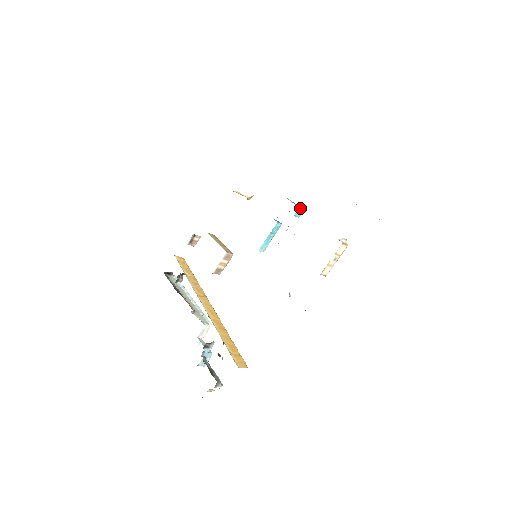
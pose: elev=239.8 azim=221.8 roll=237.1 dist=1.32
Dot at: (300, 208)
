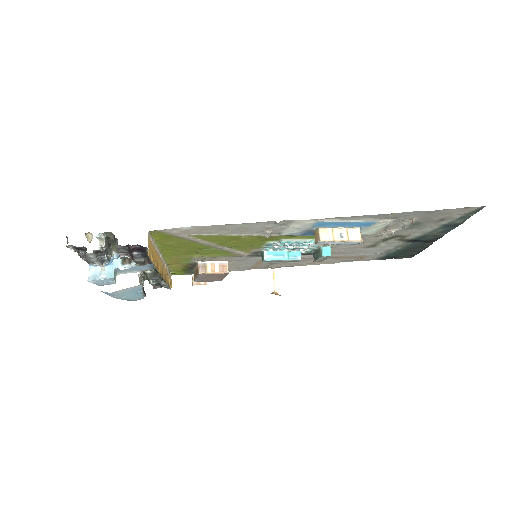
Dot at: (330, 252)
